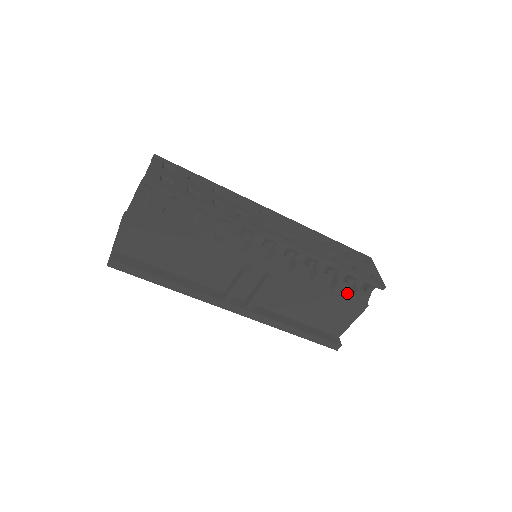
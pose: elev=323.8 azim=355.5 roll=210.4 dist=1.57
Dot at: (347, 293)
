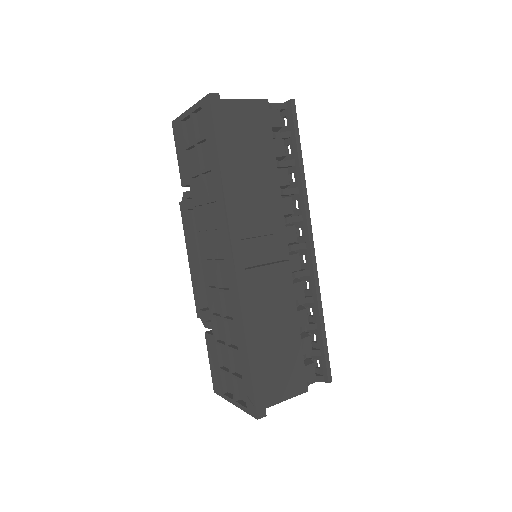
Dot at: occluded
